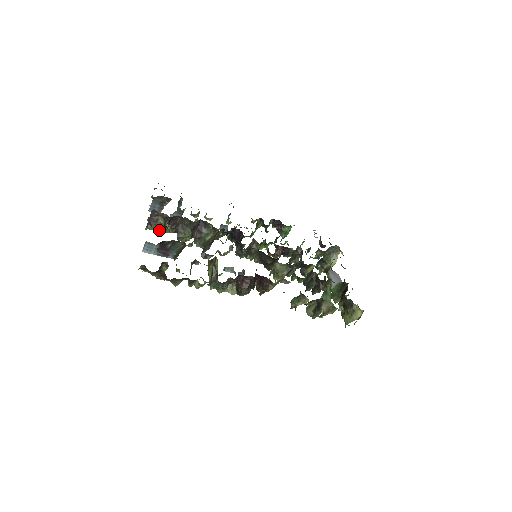
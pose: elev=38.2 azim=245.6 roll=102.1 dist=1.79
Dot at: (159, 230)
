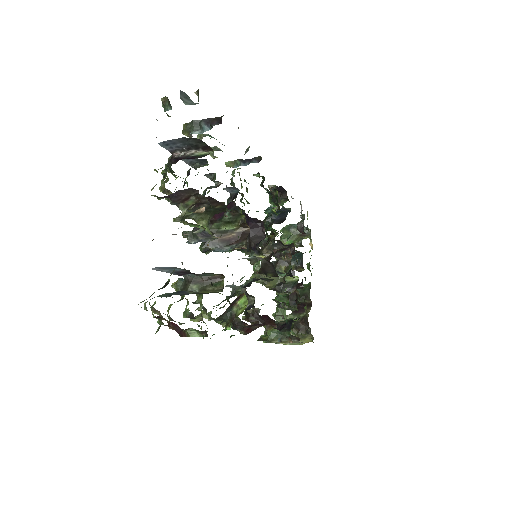
Dot at: (184, 223)
